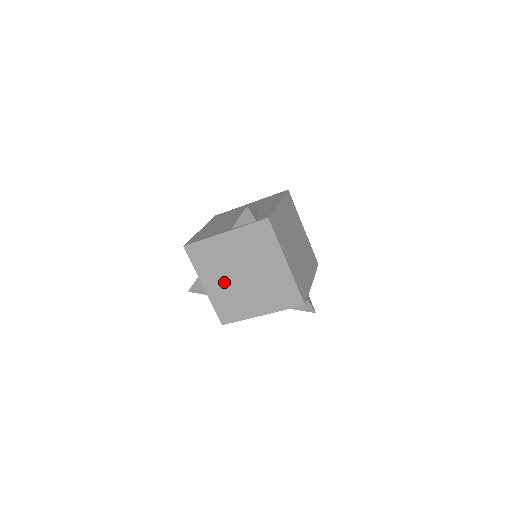
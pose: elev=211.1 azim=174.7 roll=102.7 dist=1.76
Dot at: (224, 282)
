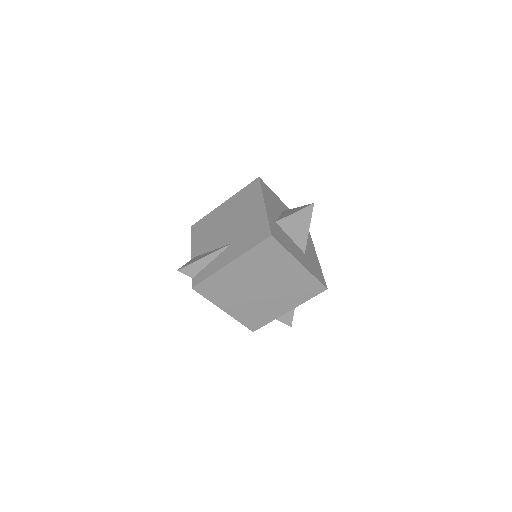
Dot at: occluded
